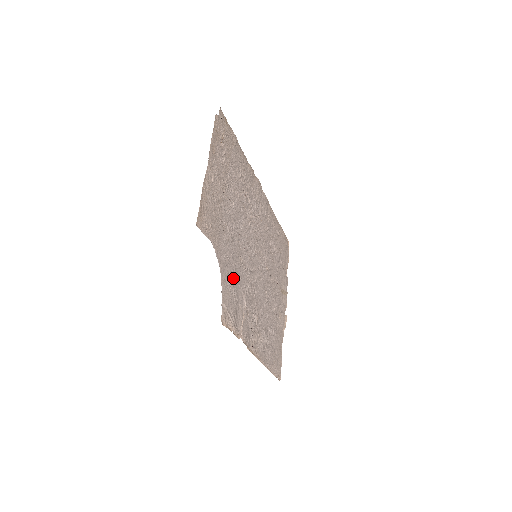
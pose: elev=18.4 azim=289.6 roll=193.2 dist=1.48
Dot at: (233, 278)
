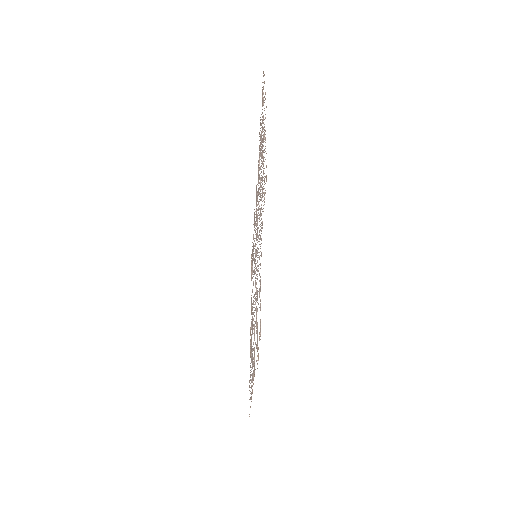
Dot at: (259, 274)
